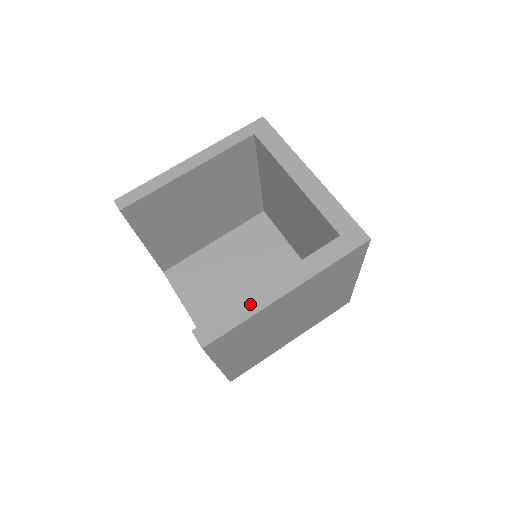
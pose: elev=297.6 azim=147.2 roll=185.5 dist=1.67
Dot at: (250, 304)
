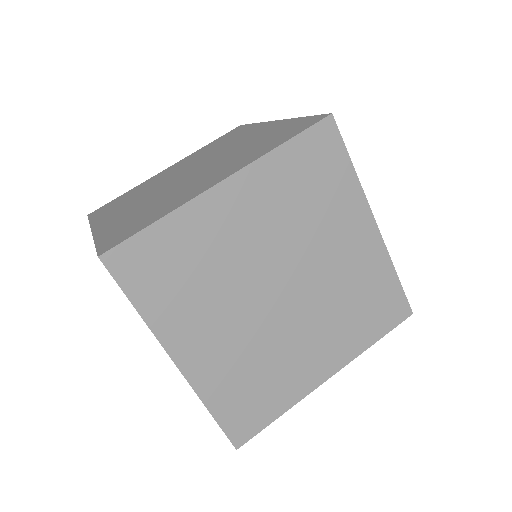
Dot at: occluded
